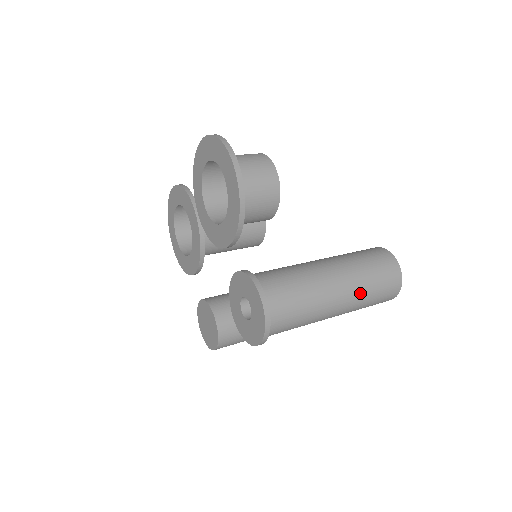
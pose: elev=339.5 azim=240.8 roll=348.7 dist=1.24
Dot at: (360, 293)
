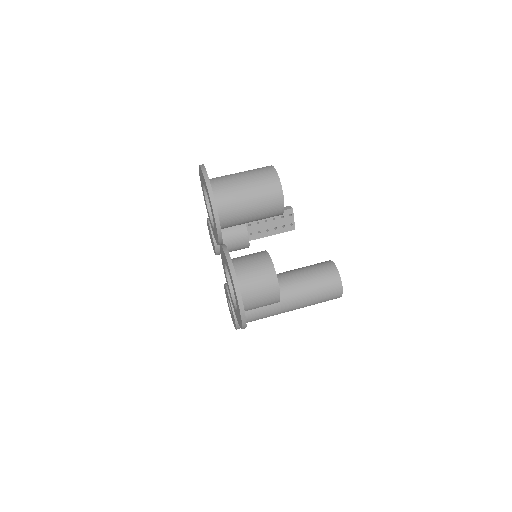
Dot at: occluded
